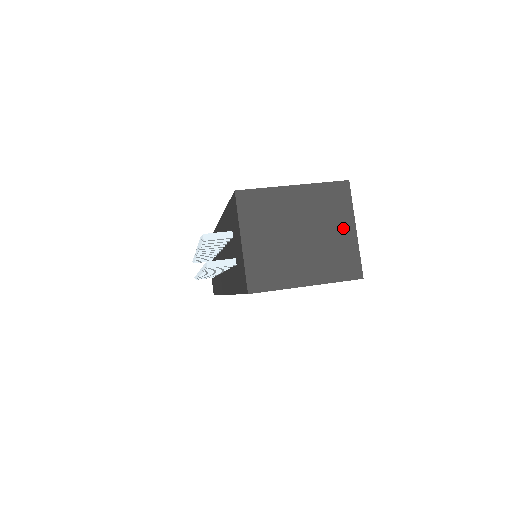
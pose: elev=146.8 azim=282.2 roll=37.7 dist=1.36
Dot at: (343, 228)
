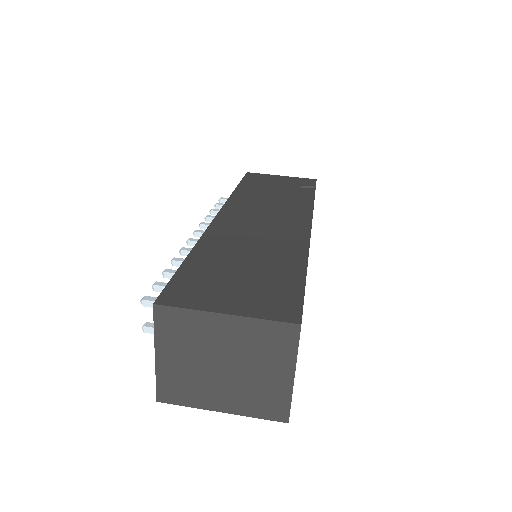
Dot at: (278, 372)
